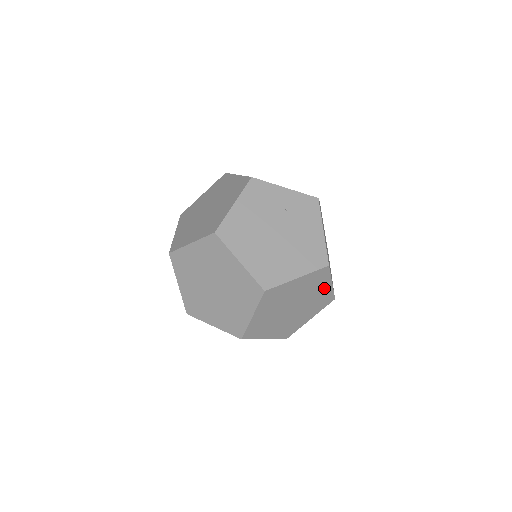
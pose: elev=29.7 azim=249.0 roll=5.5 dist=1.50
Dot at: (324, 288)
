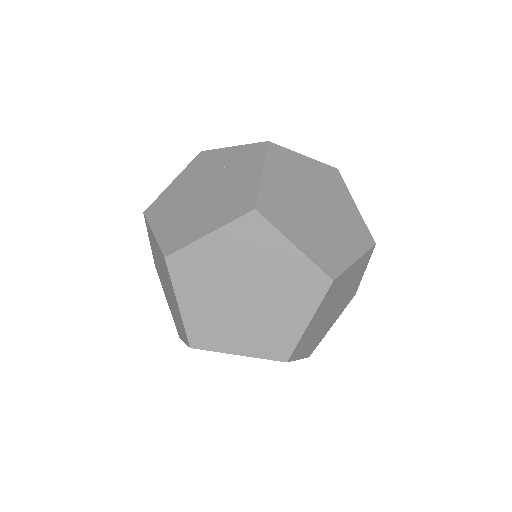
Dot at: (285, 256)
